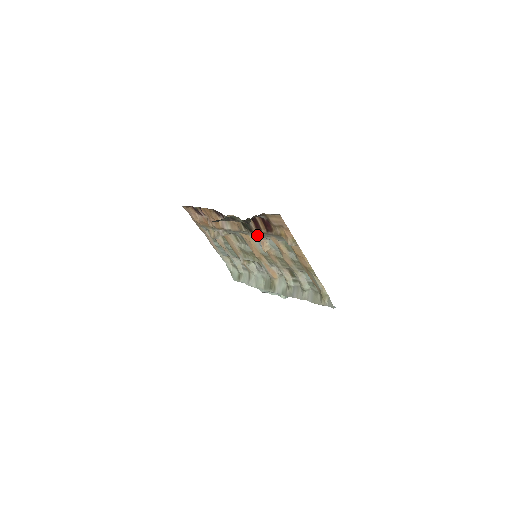
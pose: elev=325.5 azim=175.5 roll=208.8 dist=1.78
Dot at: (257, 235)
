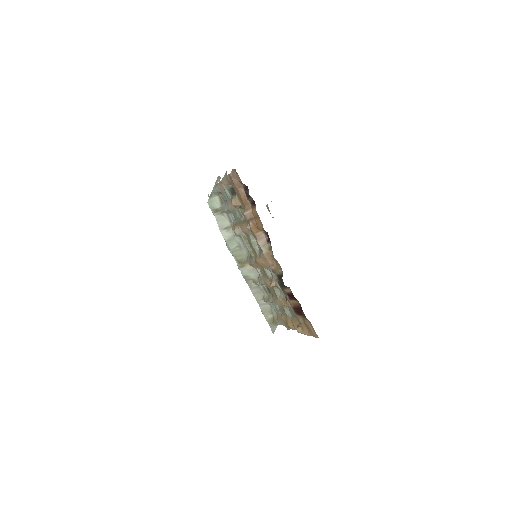
Dot at: (281, 289)
